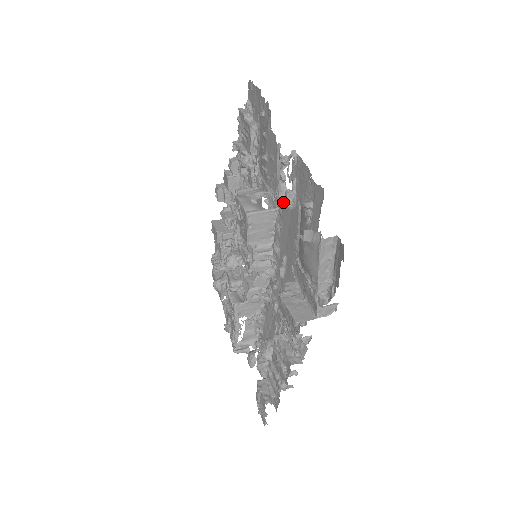
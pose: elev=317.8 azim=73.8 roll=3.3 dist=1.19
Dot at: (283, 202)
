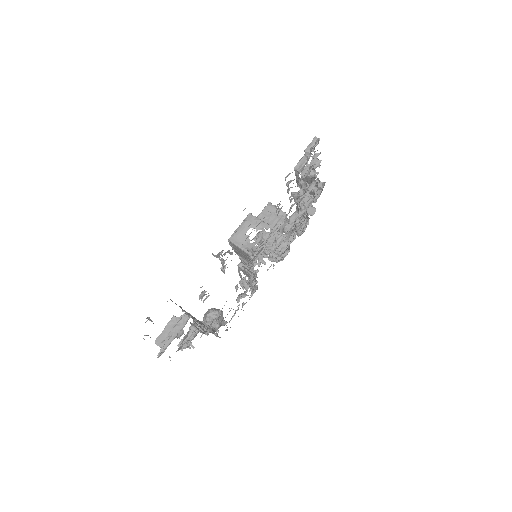
Dot at: occluded
